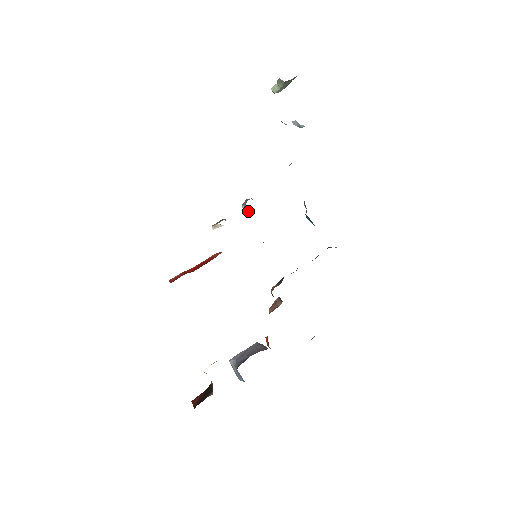
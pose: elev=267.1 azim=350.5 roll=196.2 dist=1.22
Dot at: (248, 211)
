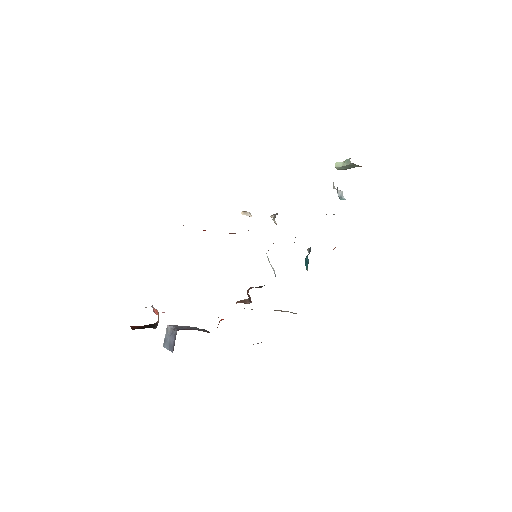
Dot at: (275, 221)
